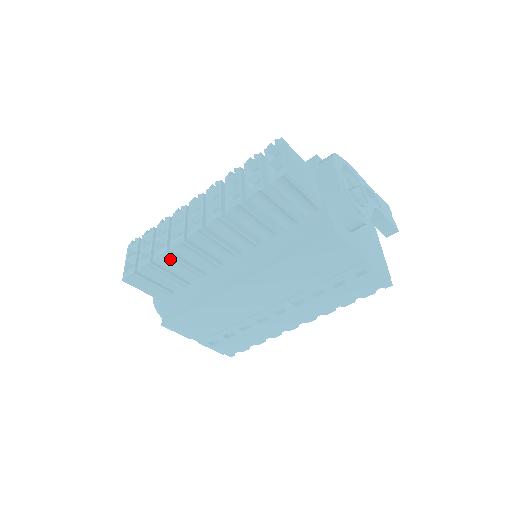
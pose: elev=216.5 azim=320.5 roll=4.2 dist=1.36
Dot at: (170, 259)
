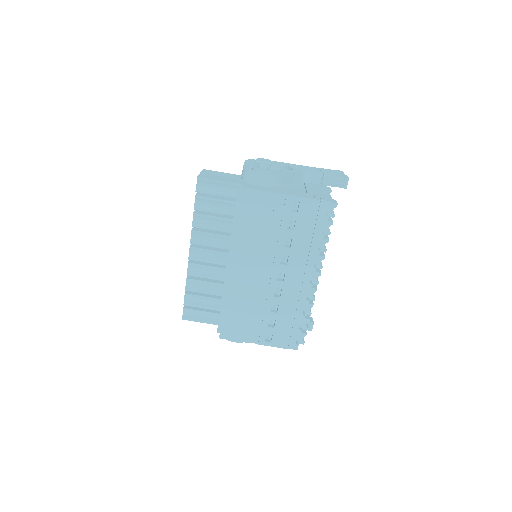
Dot at: (194, 284)
